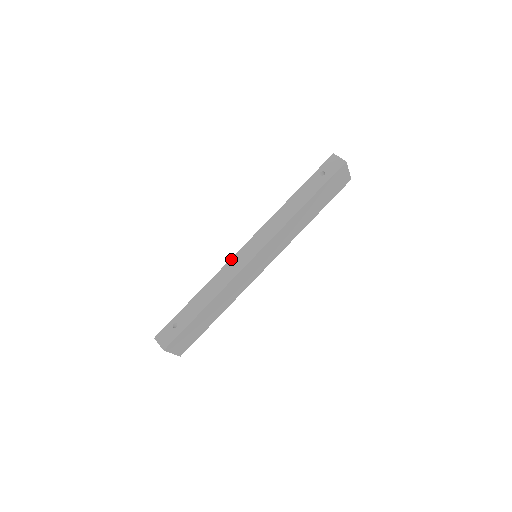
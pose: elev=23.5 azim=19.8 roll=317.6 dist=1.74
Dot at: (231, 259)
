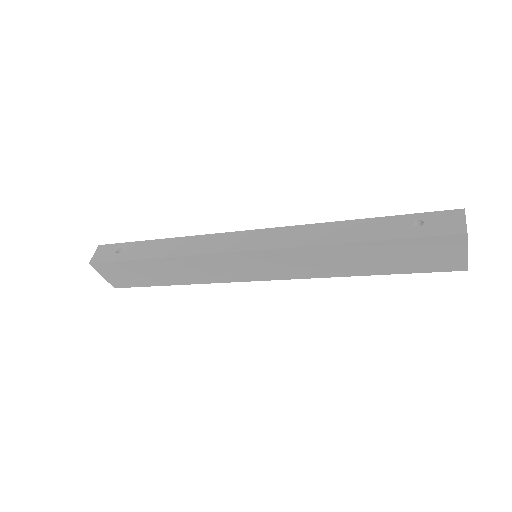
Dot at: (223, 233)
